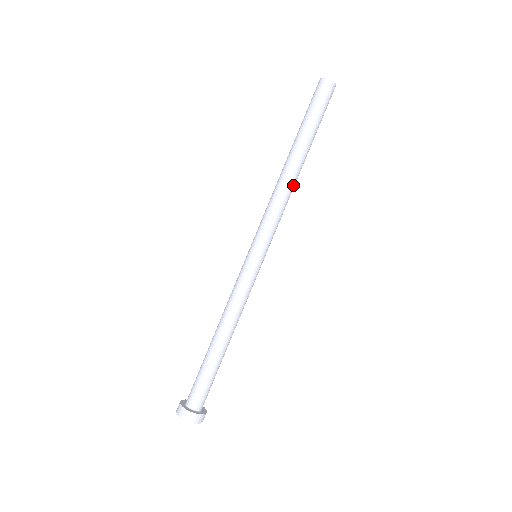
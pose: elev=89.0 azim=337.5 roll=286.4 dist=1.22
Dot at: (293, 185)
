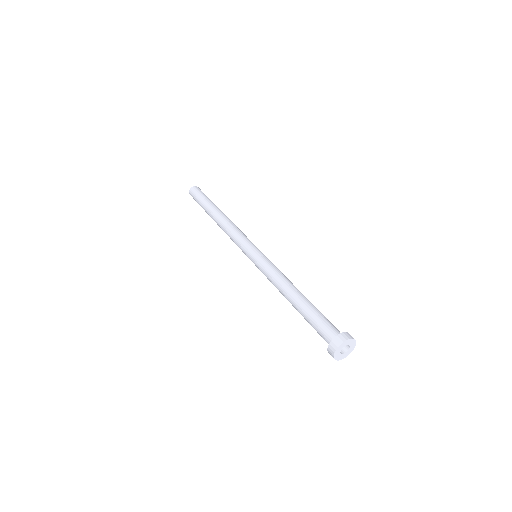
Dot at: (228, 220)
